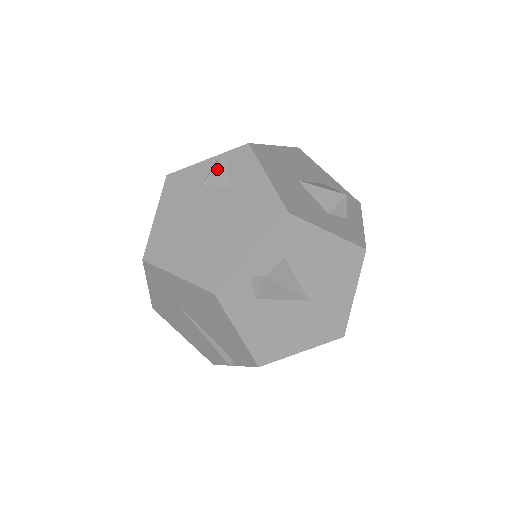
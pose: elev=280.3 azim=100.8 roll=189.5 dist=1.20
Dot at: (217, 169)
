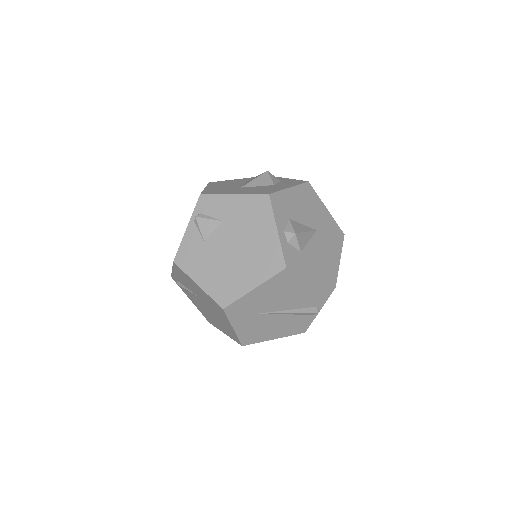
Dot at: (201, 223)
